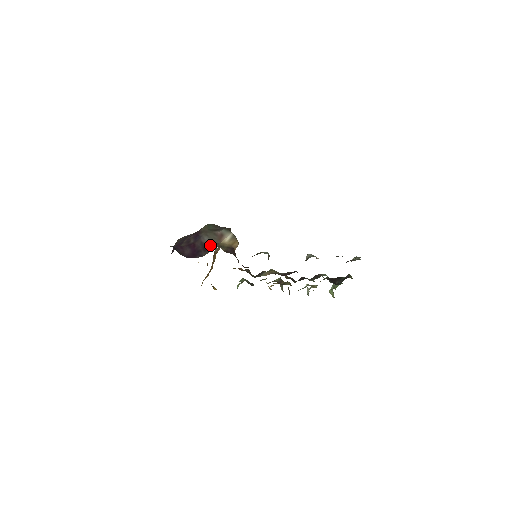
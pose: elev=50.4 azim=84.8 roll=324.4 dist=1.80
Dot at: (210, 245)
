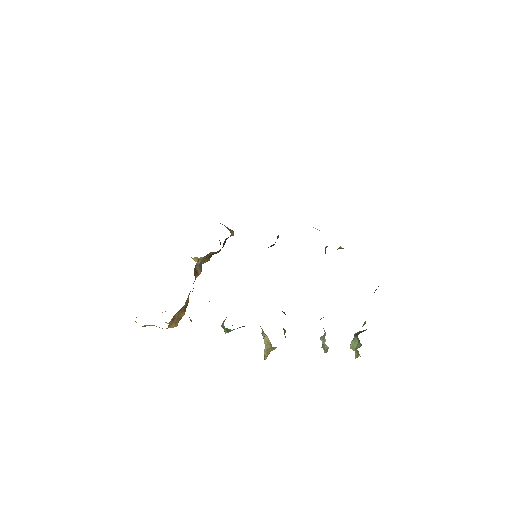
Dot at: occluded
